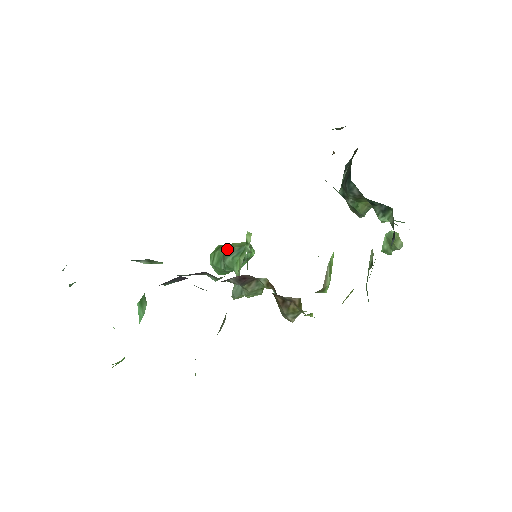
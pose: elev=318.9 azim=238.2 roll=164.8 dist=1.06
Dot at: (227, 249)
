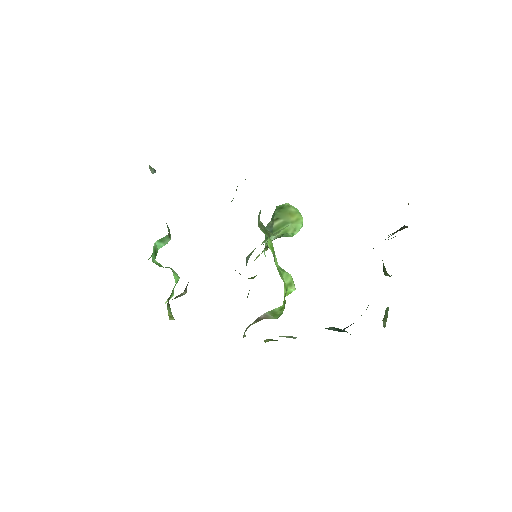
Dot at: (273, 220)
